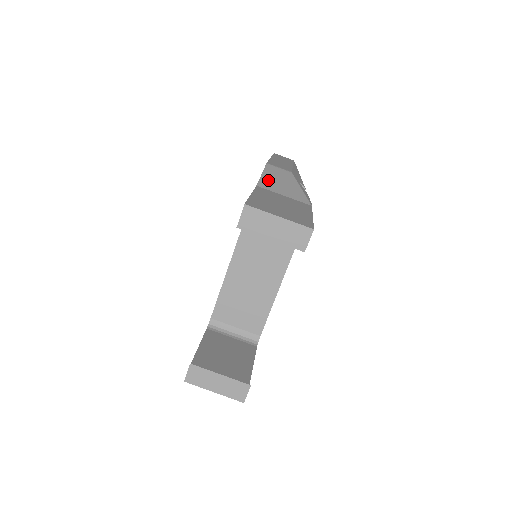
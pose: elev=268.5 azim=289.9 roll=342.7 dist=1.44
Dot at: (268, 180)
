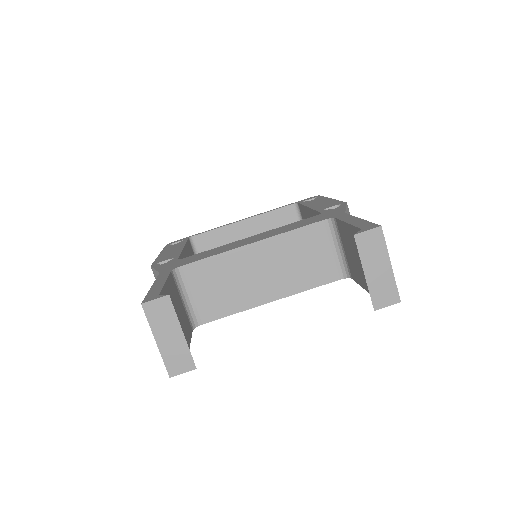
Dot at: occluded
